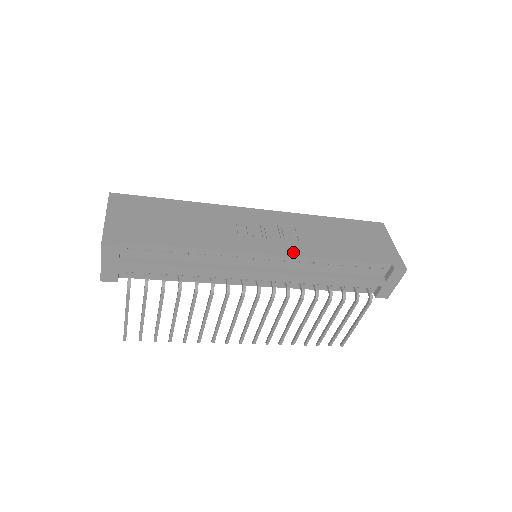
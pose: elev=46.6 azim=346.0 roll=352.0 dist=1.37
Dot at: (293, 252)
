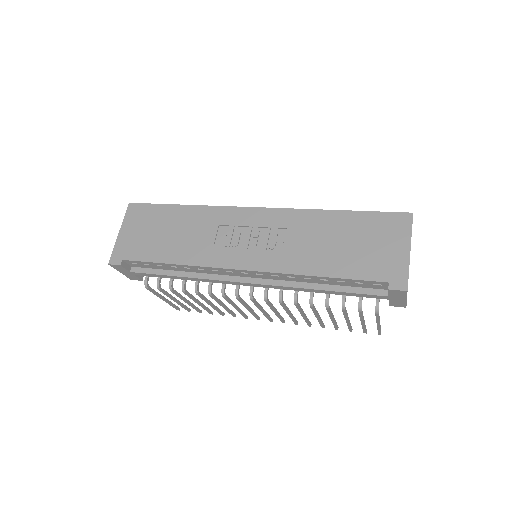
Dot at: (269, 266)
